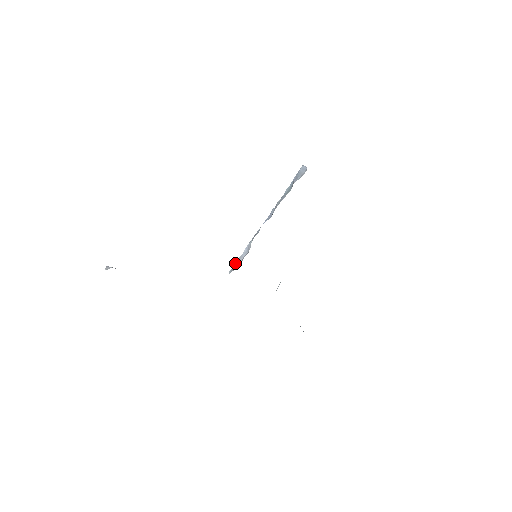
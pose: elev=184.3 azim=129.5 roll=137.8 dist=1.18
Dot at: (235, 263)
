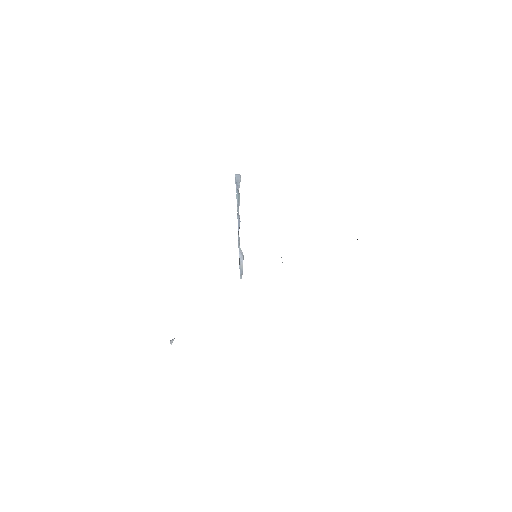
Dot at: occluded
